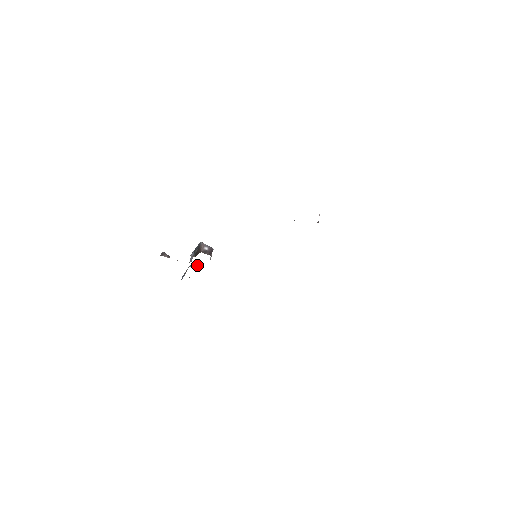
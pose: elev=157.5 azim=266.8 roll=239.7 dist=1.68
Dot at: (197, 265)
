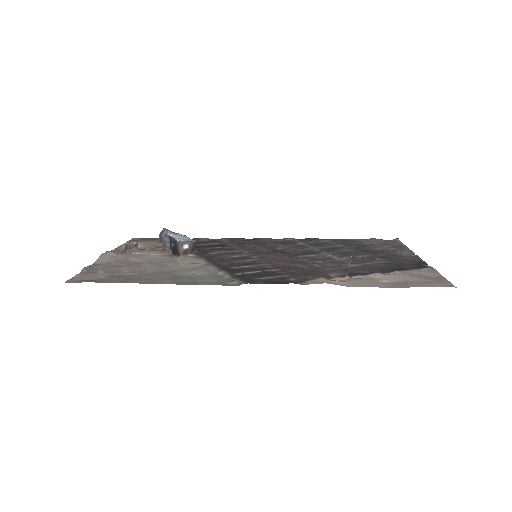
Dot at: occluded
